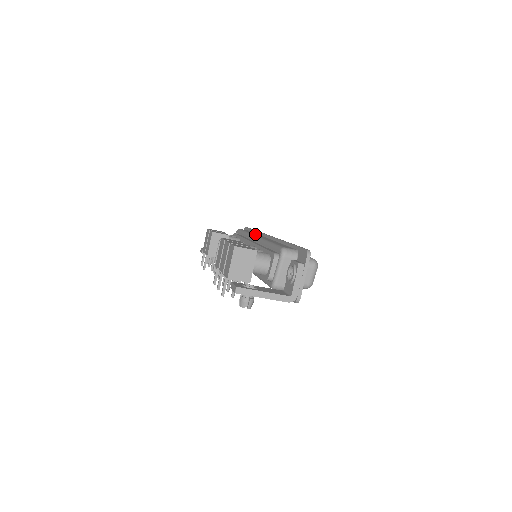
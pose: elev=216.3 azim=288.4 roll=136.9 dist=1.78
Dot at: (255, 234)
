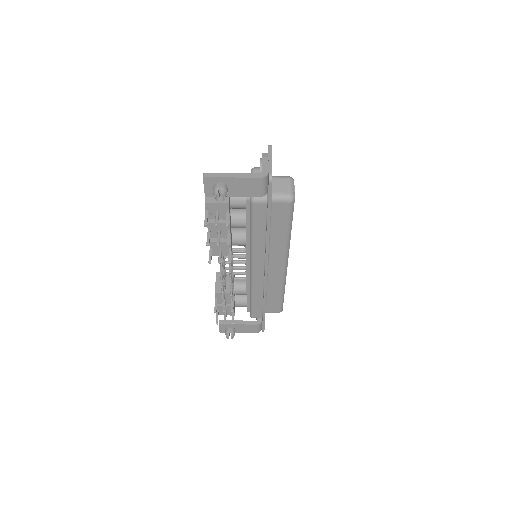
Dot at: occluded
